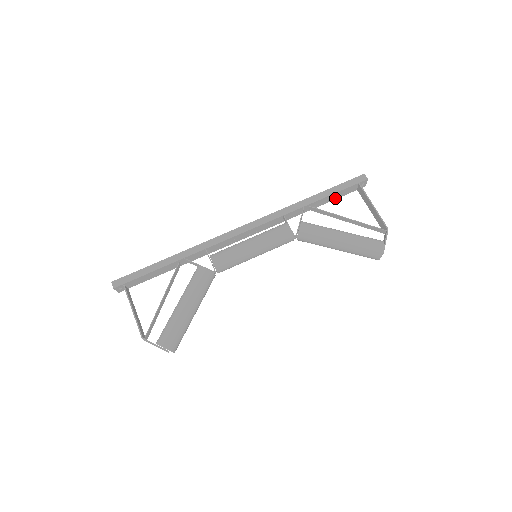
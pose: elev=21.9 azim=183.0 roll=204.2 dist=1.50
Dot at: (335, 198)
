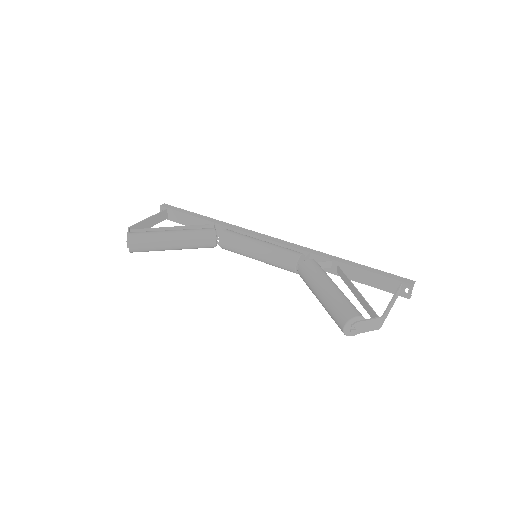
Dot at: (370, 283)
